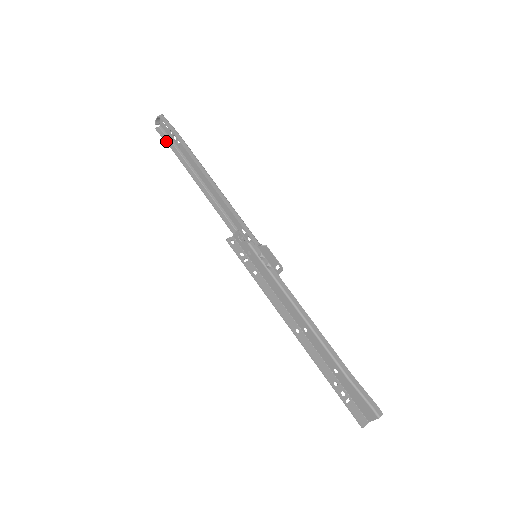
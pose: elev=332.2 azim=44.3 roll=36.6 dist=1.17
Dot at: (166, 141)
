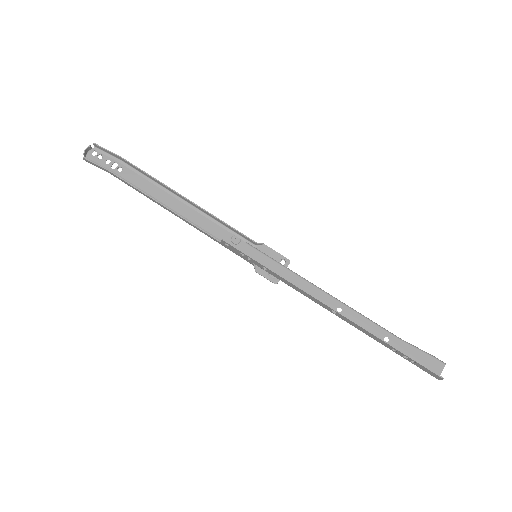
Dot at: (103, 167)
